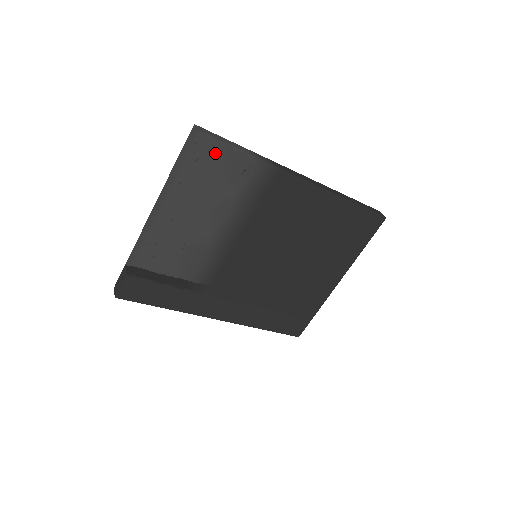
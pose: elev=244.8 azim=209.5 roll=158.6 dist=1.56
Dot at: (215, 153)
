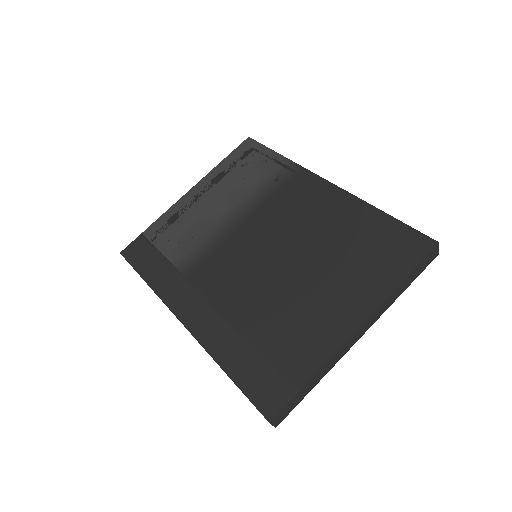
Dot at: (254, 152)
